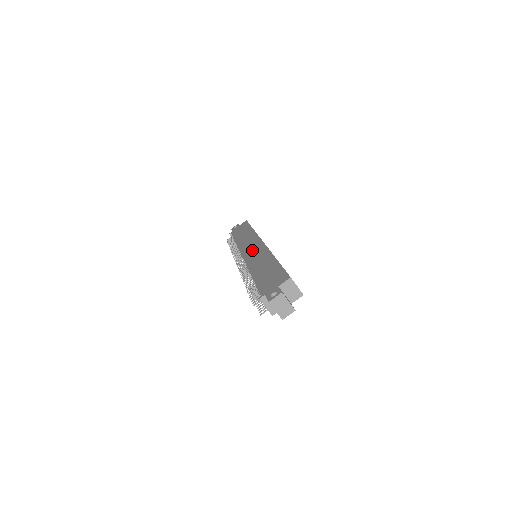
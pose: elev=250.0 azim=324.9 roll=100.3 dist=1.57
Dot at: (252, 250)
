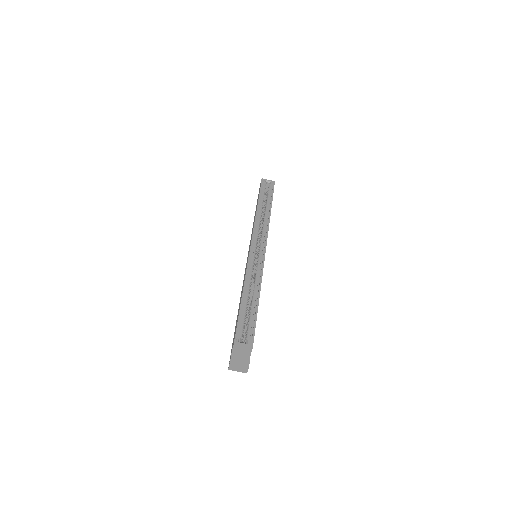
Dot at: occluded
